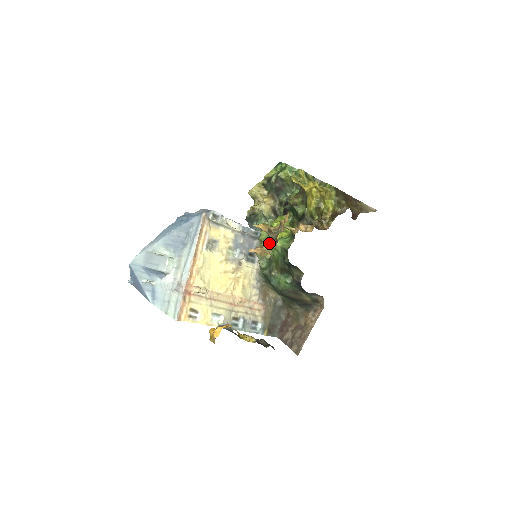
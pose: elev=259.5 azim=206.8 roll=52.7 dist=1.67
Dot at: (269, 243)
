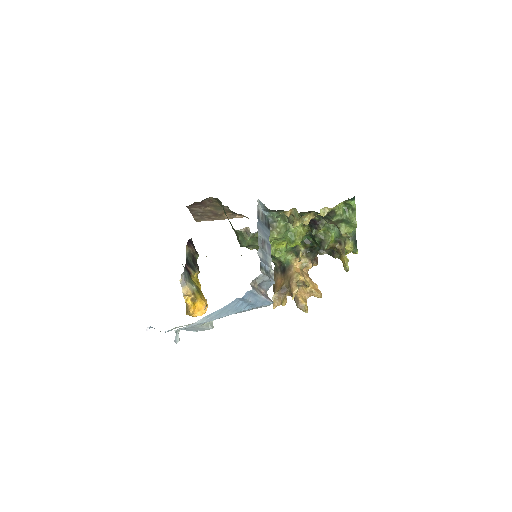
Dot at: occluded
